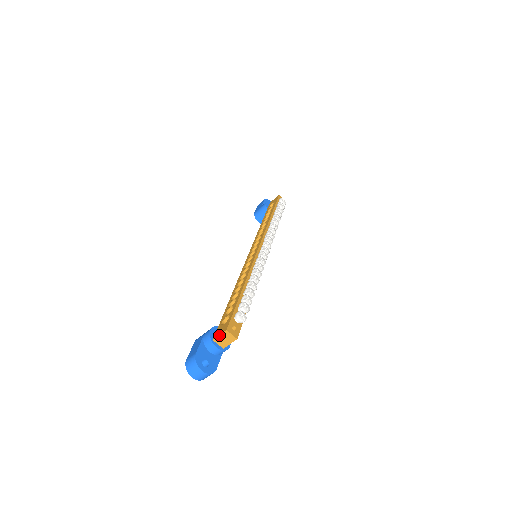
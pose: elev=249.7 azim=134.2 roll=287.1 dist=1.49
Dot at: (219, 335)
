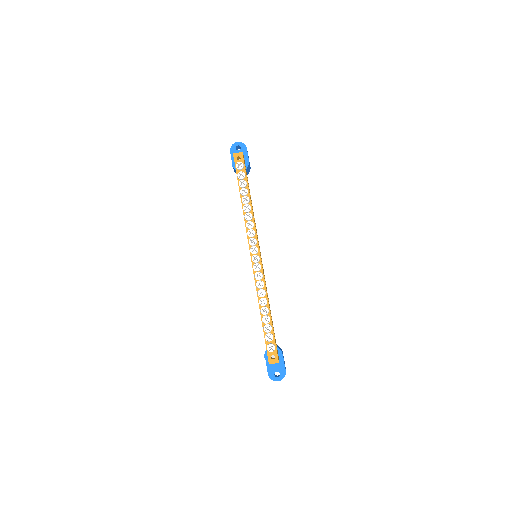
Dot at: occluded
